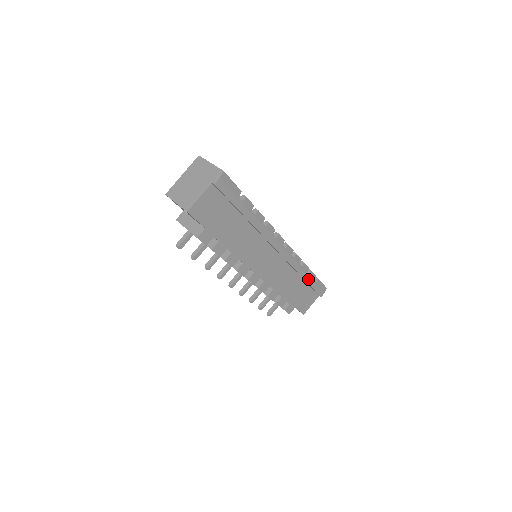
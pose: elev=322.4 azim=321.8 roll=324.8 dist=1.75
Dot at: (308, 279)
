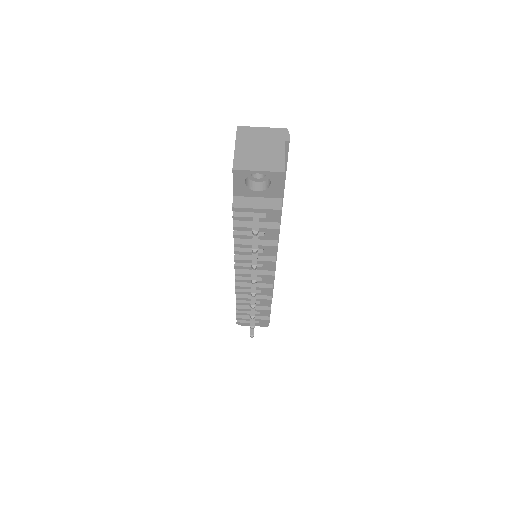
Dot at: occluded
